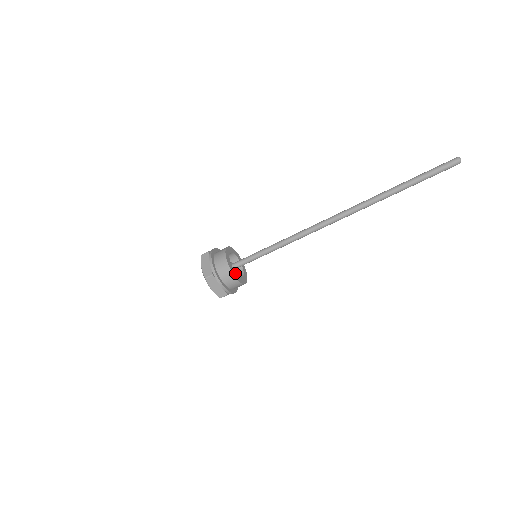
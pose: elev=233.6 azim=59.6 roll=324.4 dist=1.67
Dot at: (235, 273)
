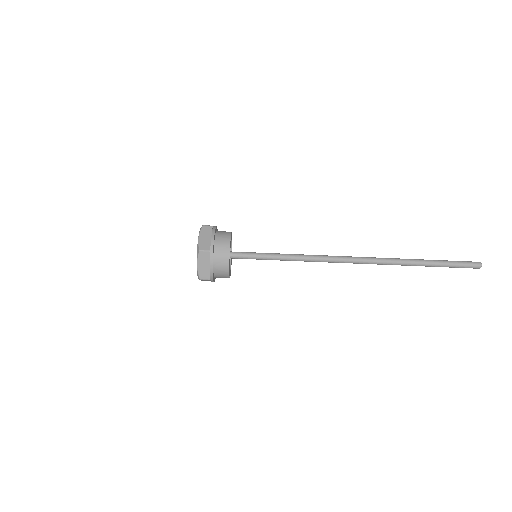
Dot at: (230, 245)
